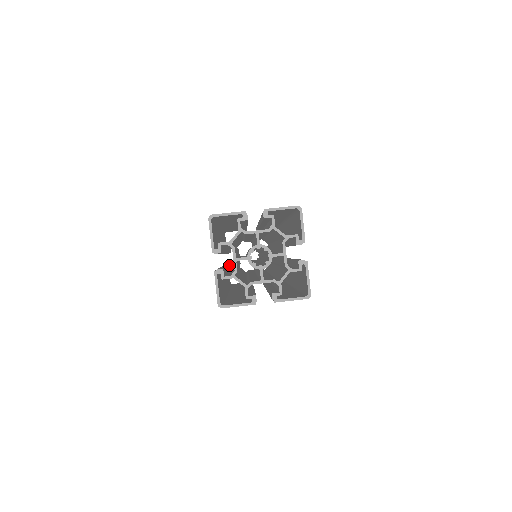
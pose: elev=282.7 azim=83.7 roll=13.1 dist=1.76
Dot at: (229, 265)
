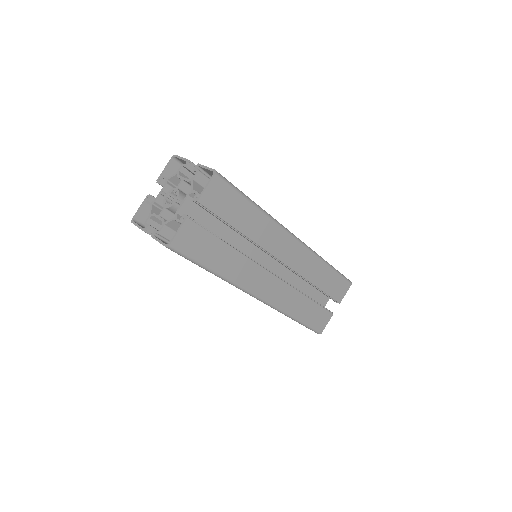
Dot at: occluded
